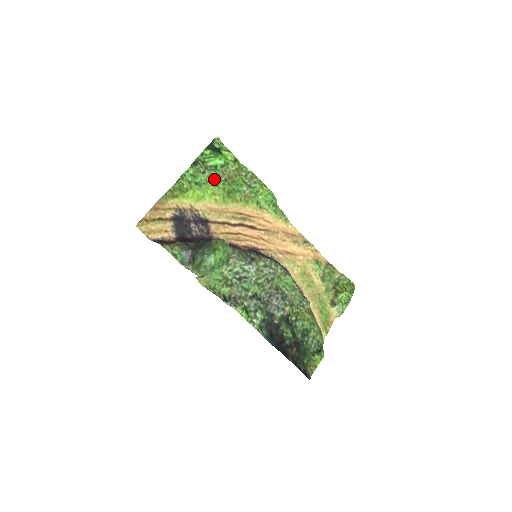
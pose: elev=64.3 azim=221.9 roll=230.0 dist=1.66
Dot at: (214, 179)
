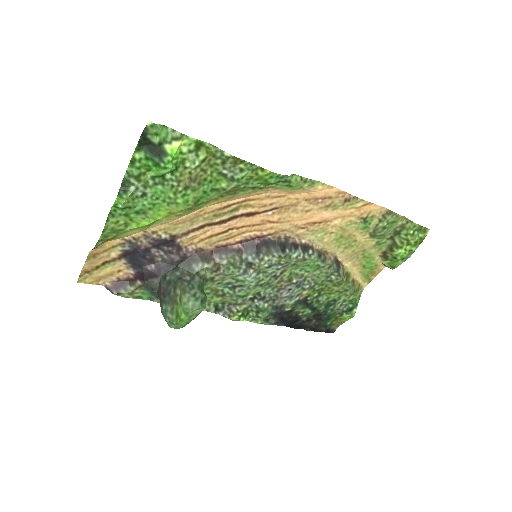
Dot at: (165, 196)
